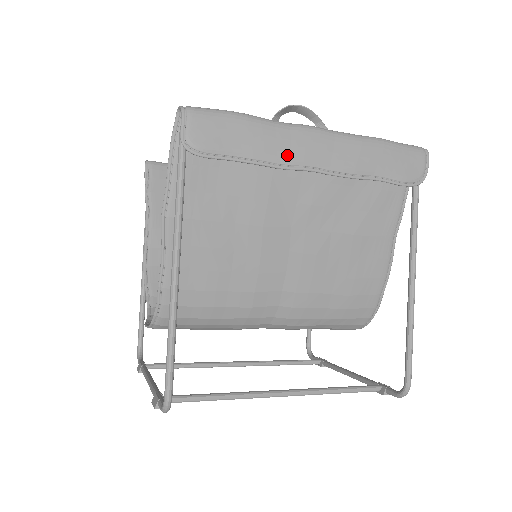
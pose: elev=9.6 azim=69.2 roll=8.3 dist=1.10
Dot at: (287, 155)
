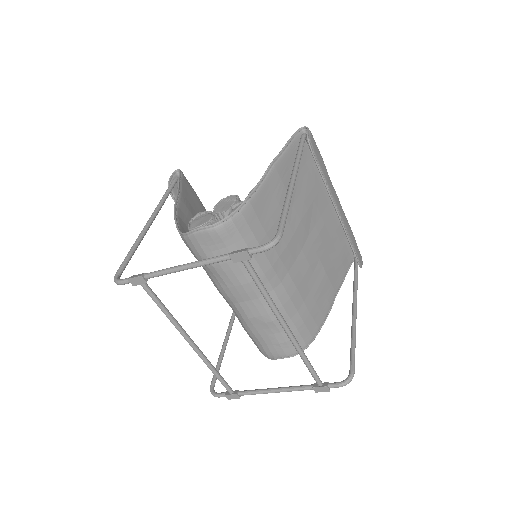
Dot at: (332, 191)
